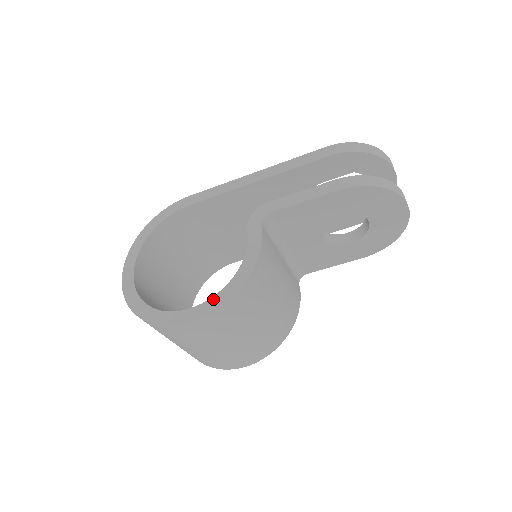
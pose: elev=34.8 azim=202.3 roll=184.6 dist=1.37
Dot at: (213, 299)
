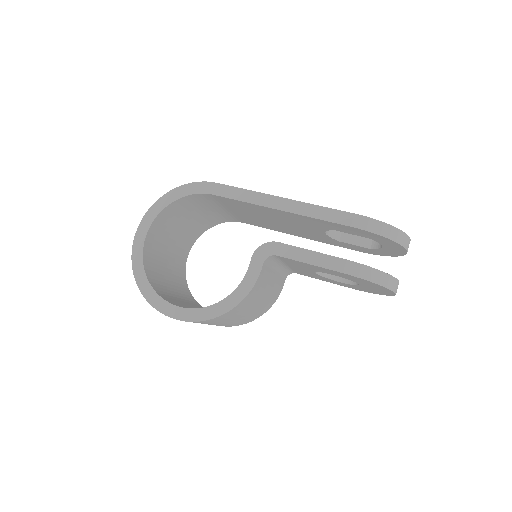
Dot at: (199, 311)
